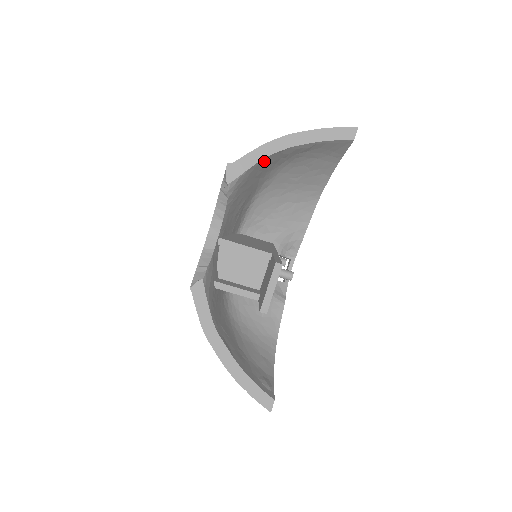
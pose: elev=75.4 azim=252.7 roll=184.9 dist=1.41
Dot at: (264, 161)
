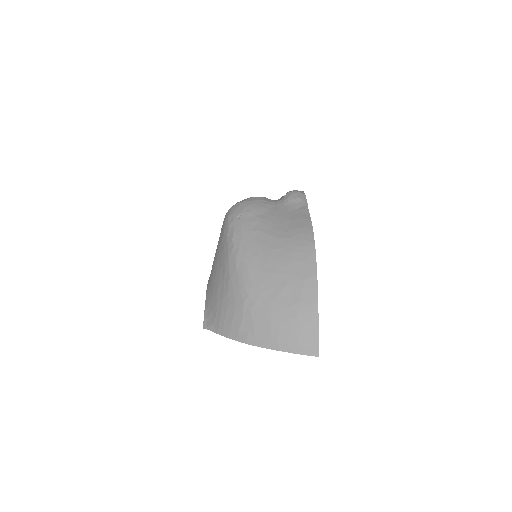
Dot at: occluded
